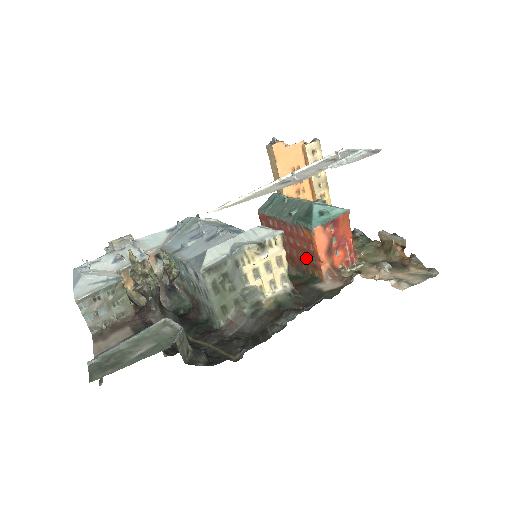
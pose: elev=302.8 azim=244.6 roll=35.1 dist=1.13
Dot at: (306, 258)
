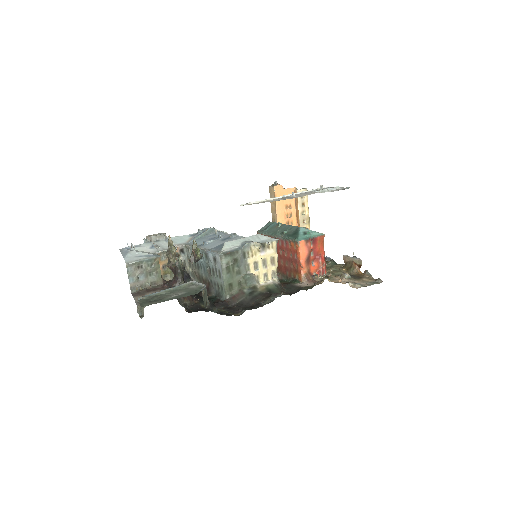
Dot at: (290, 265)
